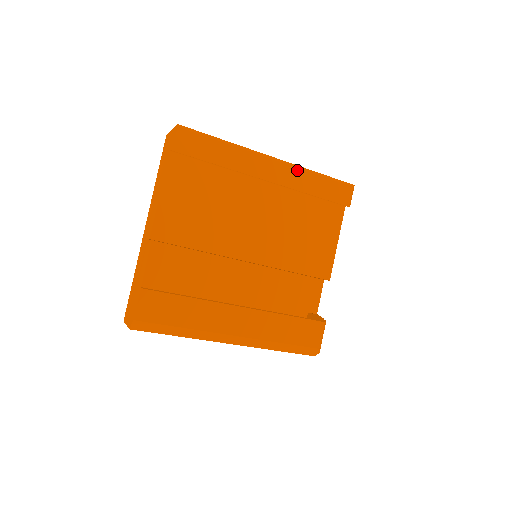
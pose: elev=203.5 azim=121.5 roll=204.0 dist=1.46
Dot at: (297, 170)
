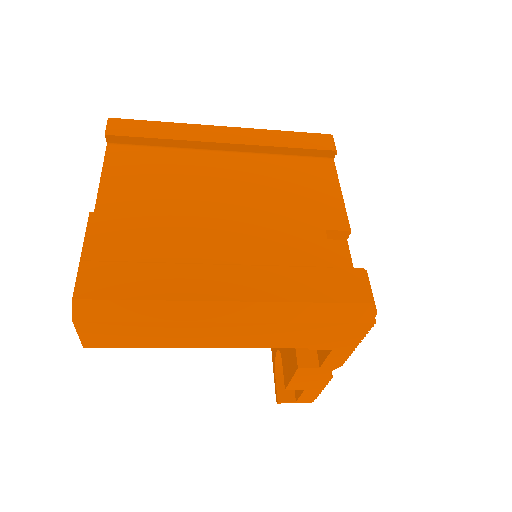
Dot at: (255, 130)
